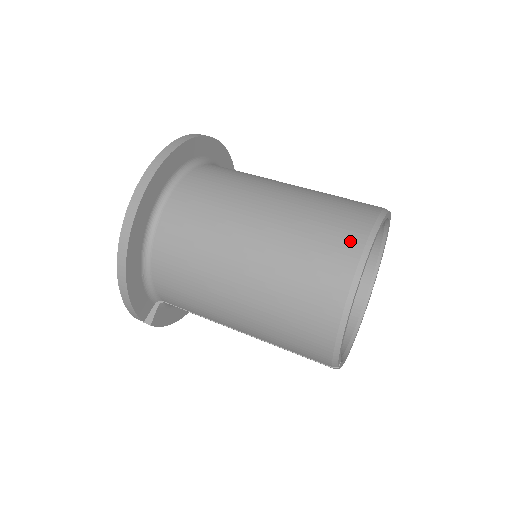
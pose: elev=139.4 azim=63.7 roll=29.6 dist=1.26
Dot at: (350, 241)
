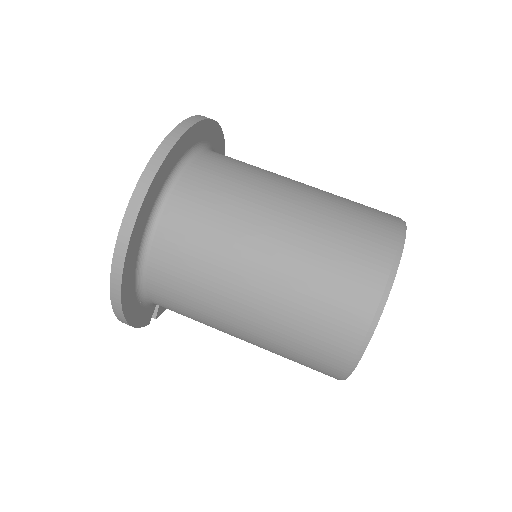
Dot at: (361, 304)
